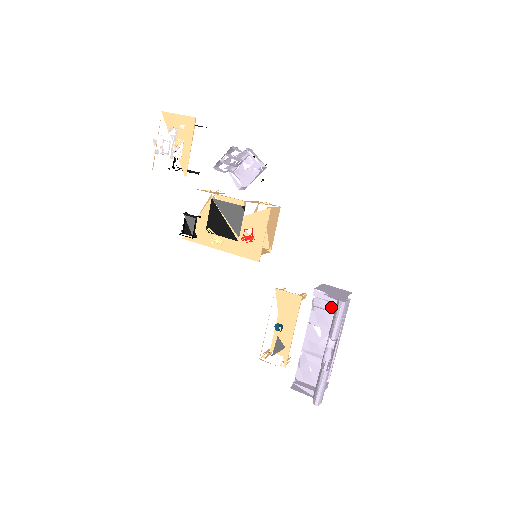
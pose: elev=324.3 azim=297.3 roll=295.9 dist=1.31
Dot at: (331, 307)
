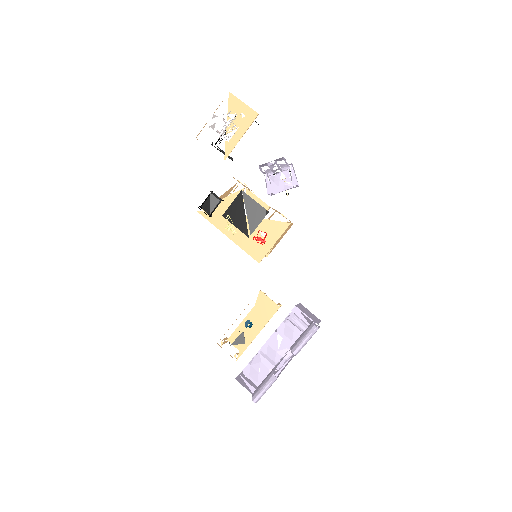
Dot at: (303, 327)
